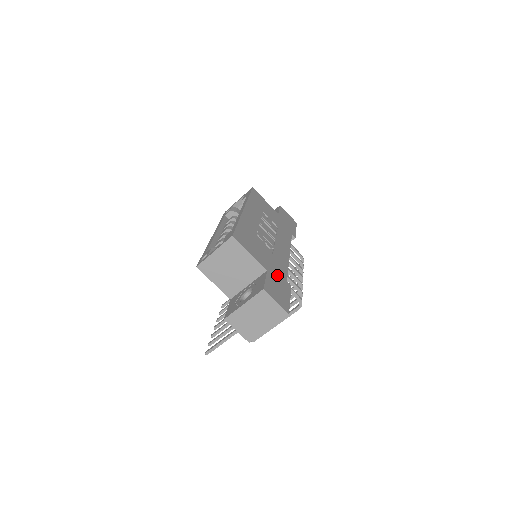
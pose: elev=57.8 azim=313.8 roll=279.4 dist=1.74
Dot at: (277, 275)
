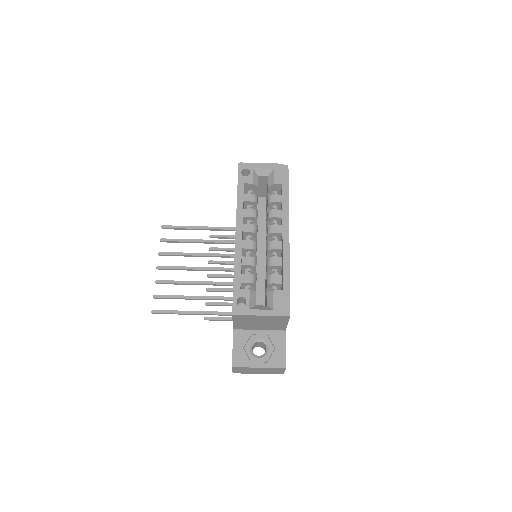
Dot at: occluded
